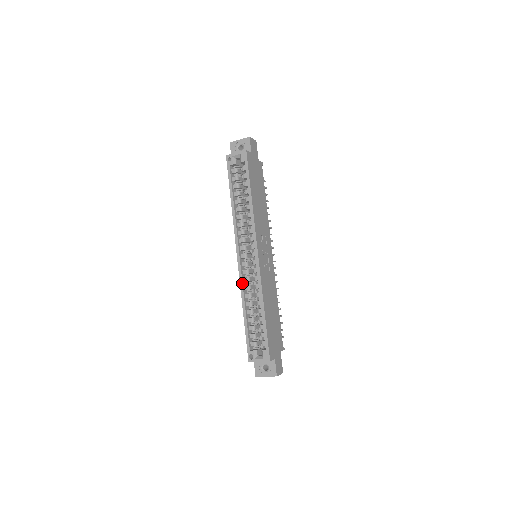
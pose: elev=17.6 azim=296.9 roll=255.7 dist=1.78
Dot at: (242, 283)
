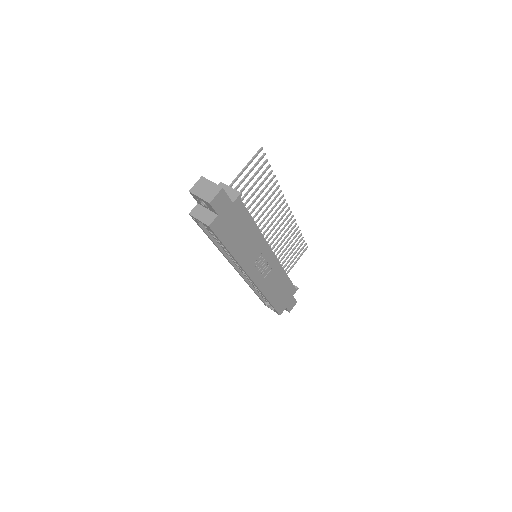
Dot at: (245, 281)
